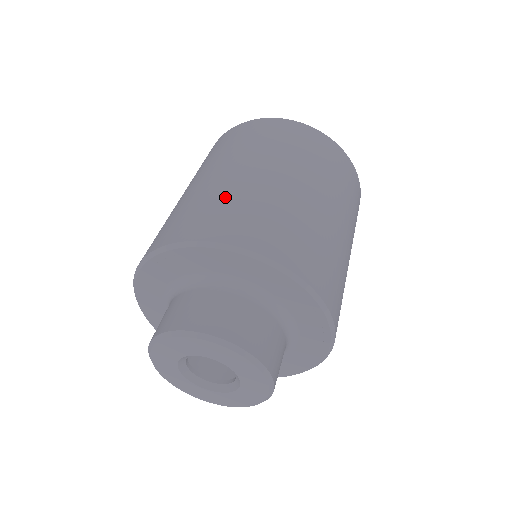
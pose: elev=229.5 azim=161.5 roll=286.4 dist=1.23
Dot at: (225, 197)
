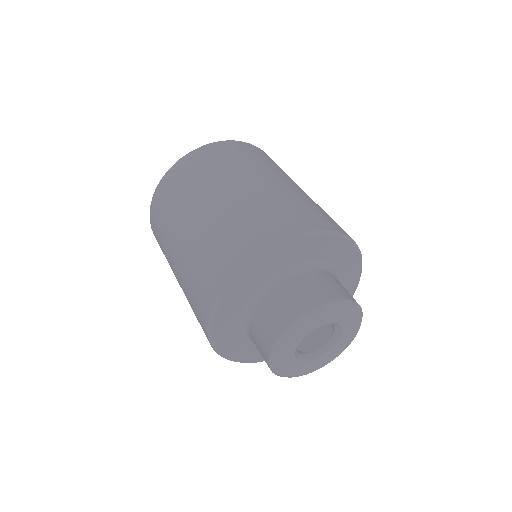
Dot at: (309, 202)
